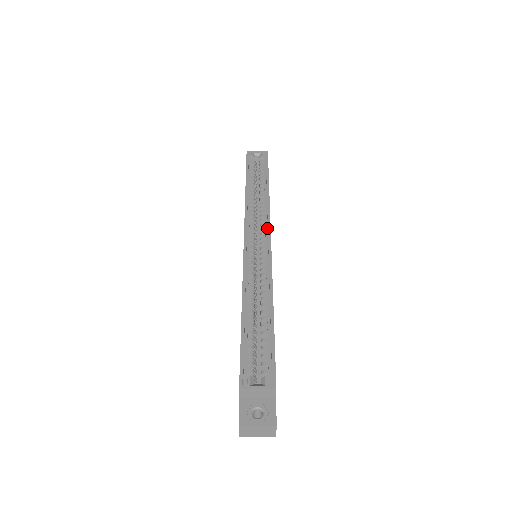
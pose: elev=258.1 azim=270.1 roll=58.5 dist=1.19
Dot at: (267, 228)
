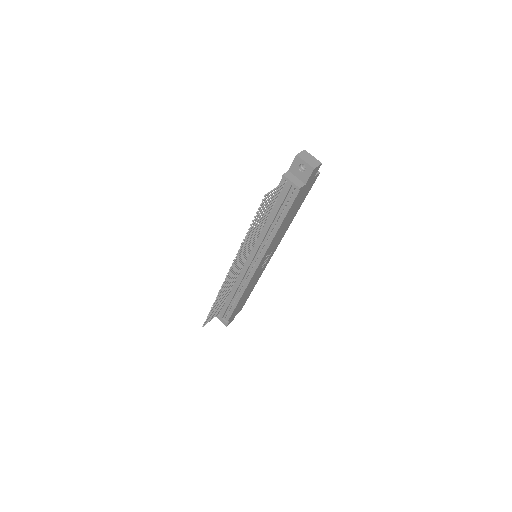
Dot at: occluded
